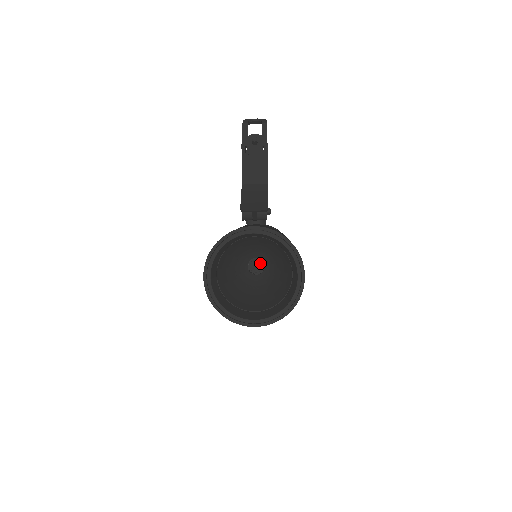
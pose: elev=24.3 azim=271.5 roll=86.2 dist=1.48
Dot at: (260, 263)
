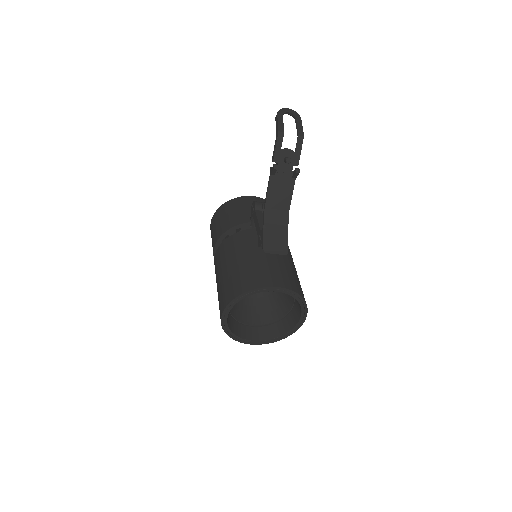
Dot at: occluded
